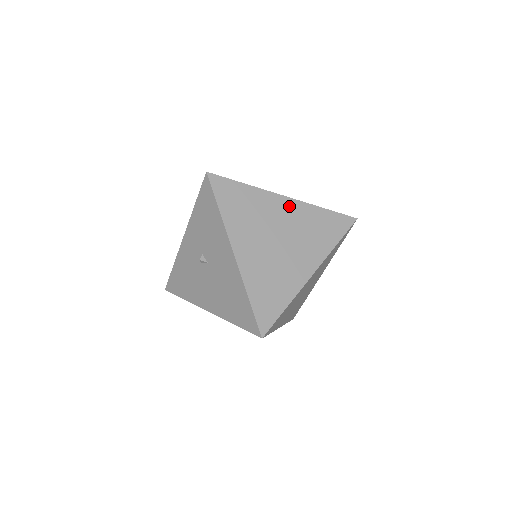
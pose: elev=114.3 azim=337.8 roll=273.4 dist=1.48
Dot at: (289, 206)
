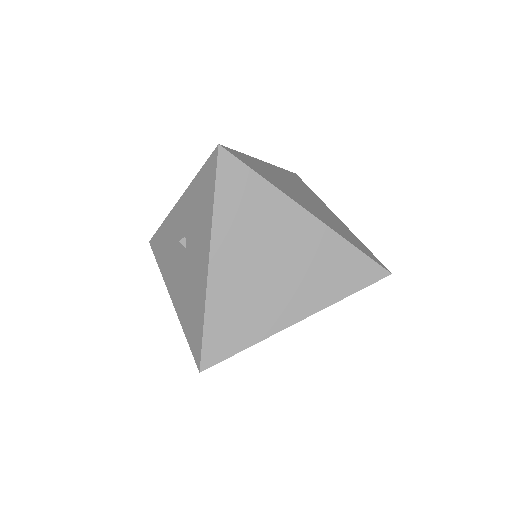
Dot at: (308, 227)
